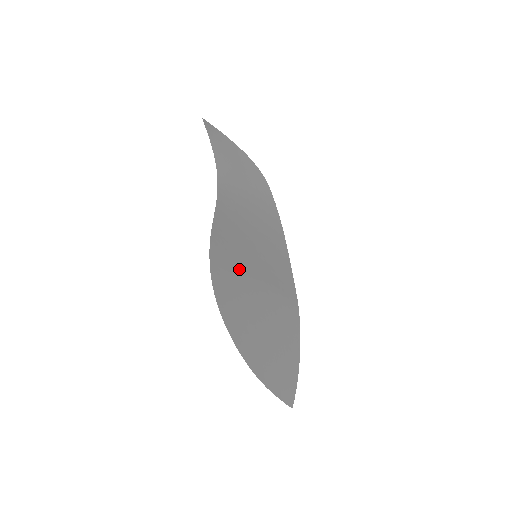
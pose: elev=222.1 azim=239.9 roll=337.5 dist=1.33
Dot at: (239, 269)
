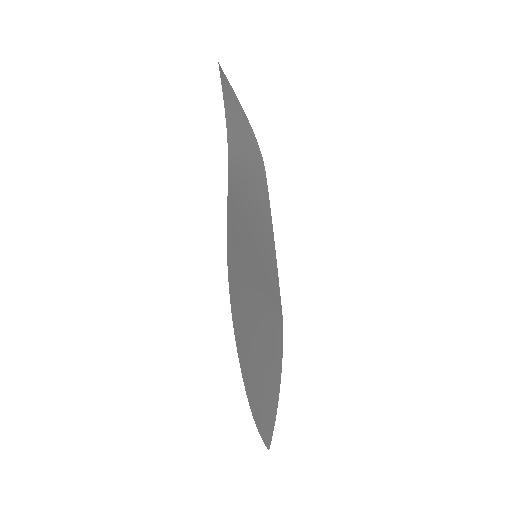
Dot at: (247, 273)
